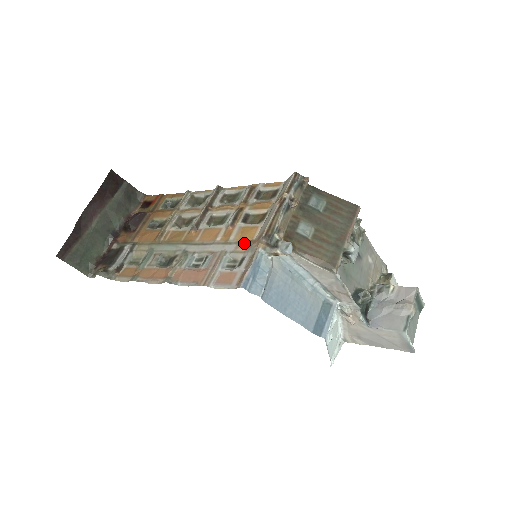
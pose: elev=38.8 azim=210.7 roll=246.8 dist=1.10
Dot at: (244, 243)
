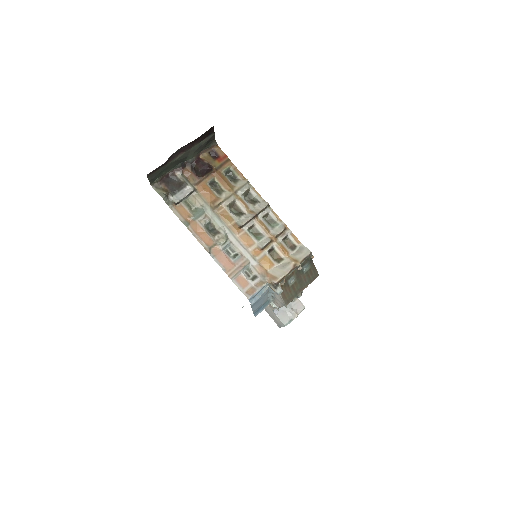
Dot at: (262, 268)
